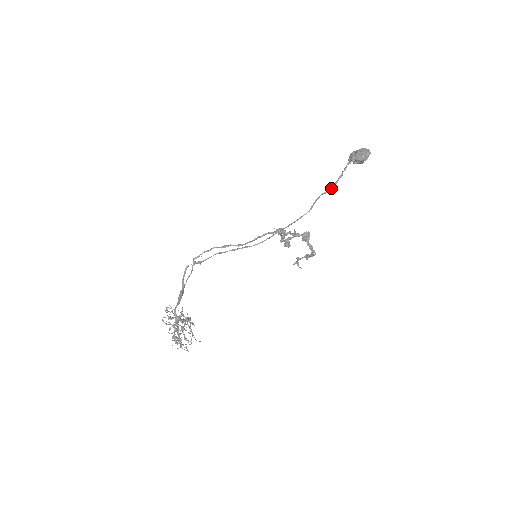
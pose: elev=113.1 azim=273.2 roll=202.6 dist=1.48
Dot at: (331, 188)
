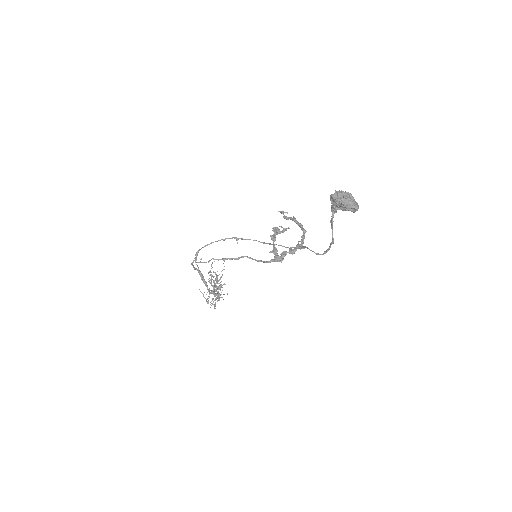
Dot at: occluded
